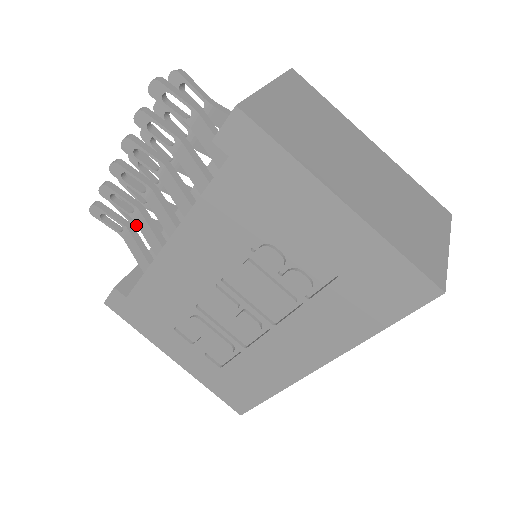
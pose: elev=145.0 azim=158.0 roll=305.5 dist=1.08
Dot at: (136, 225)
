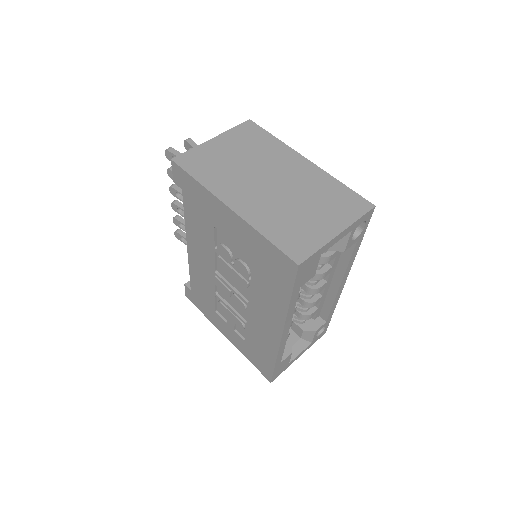
Dot at: occluded
